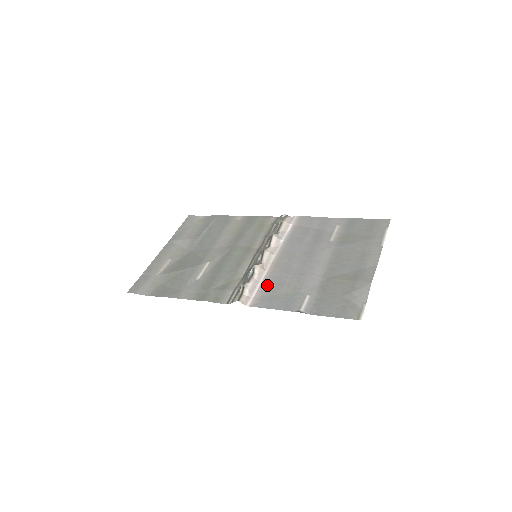
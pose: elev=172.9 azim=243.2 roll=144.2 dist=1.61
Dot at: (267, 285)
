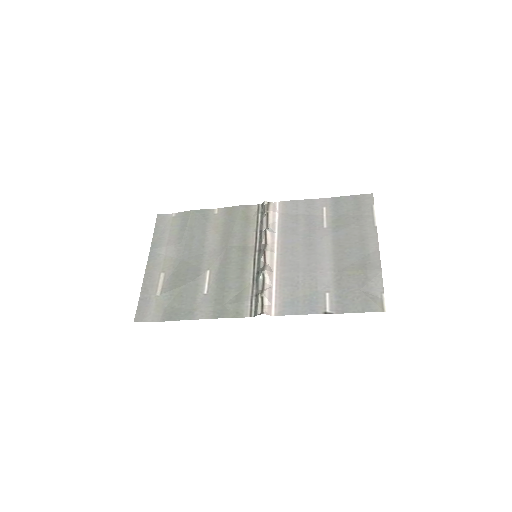
Dot at: (282, 289)
